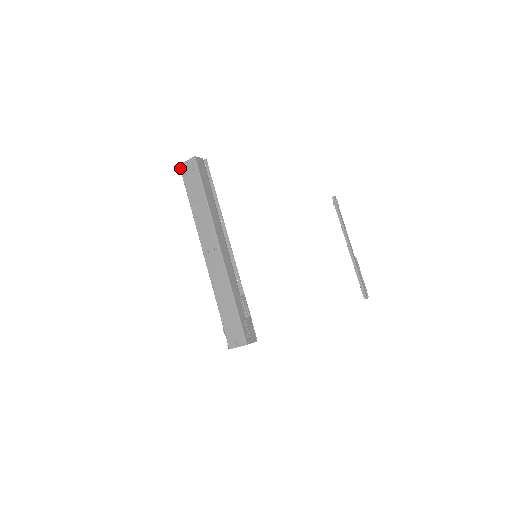
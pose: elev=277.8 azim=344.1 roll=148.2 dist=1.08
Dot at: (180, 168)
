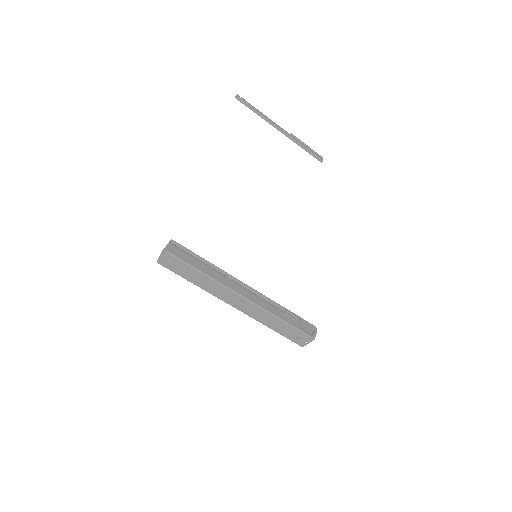
Dot at: (160, 264)
